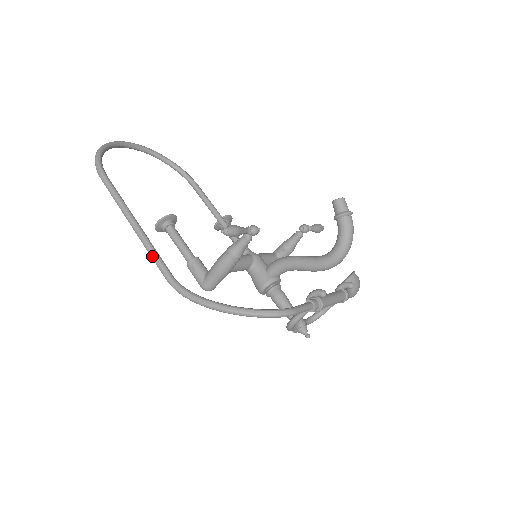
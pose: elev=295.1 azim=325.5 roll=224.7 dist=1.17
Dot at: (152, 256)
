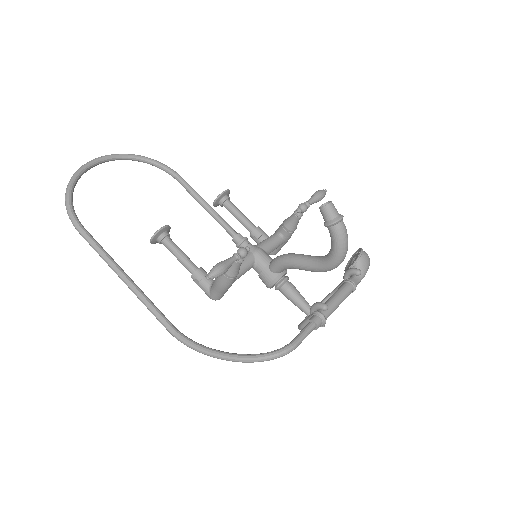
Dot at: (149, 310)
